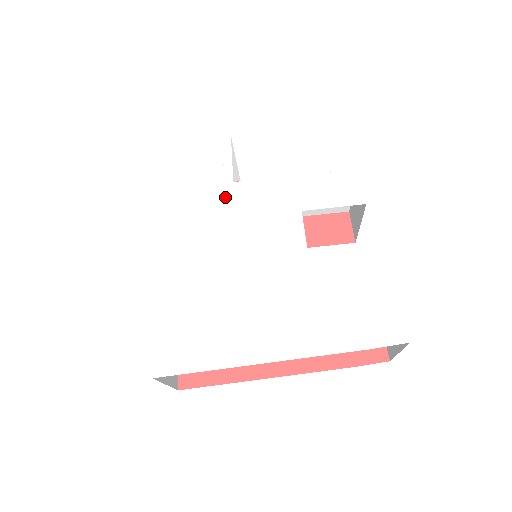
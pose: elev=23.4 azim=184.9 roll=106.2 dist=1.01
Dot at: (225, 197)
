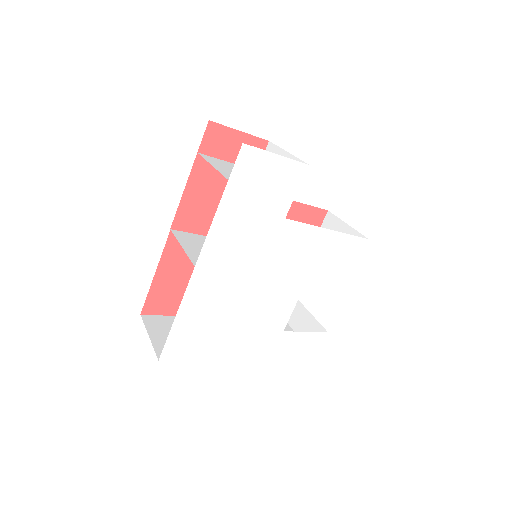
Dot at: (272, 231)
